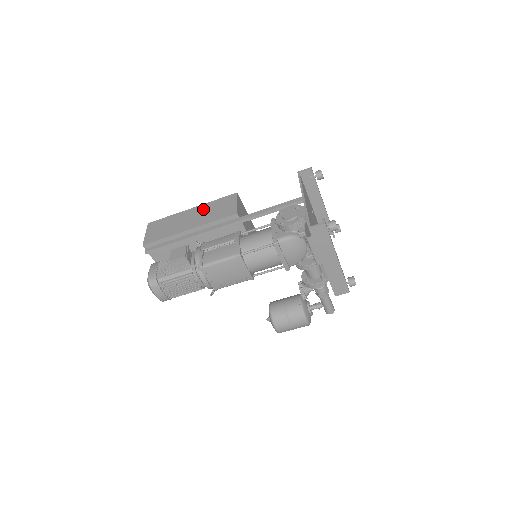
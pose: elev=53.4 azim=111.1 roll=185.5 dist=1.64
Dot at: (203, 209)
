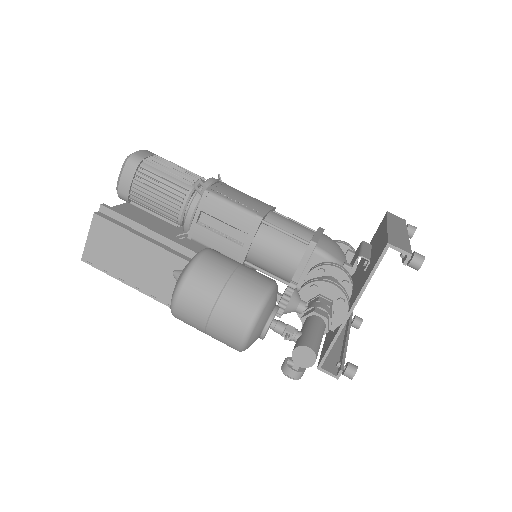
Dot at: occluded
